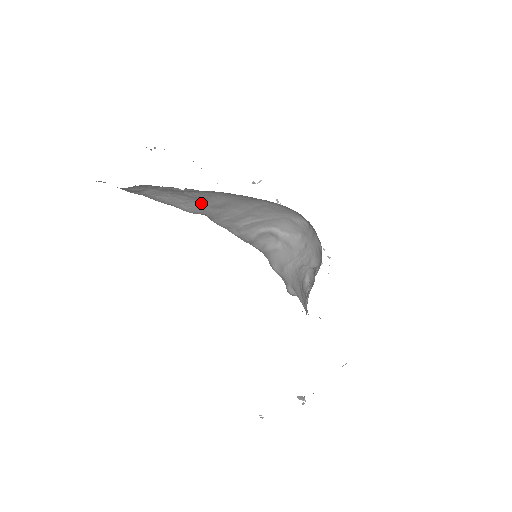
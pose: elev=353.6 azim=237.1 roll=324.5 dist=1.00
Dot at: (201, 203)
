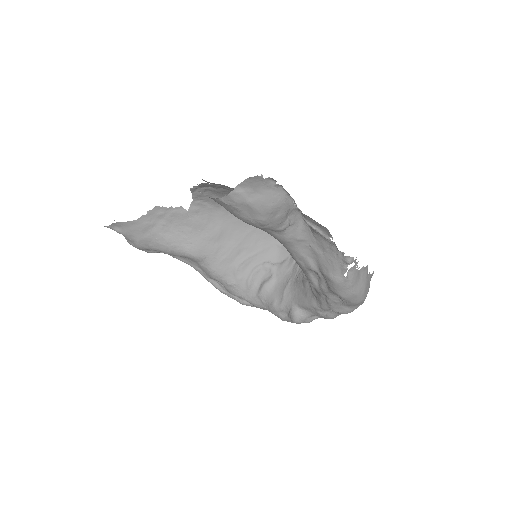
Dot at: (201, 236)
